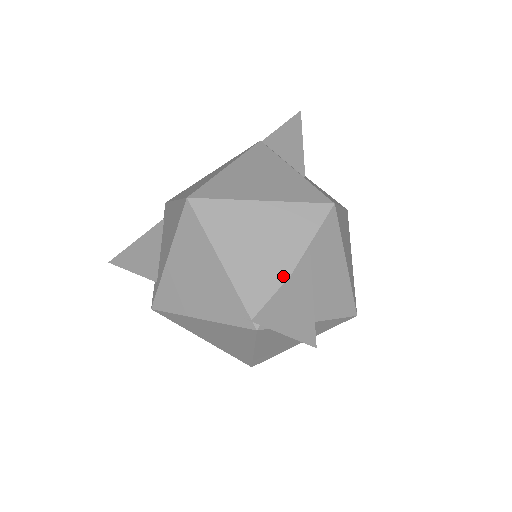
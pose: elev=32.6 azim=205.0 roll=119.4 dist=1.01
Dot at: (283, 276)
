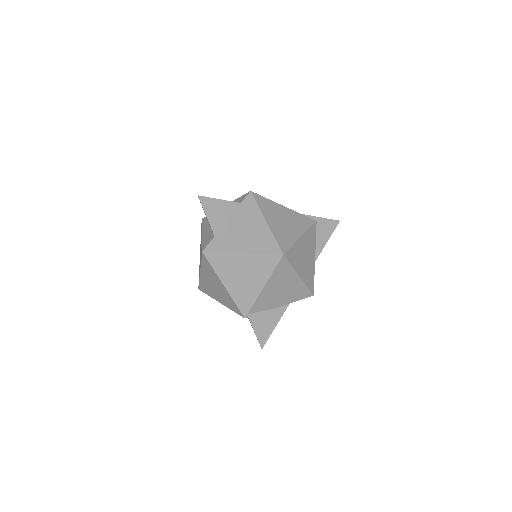
Dot at: (273, 307)
